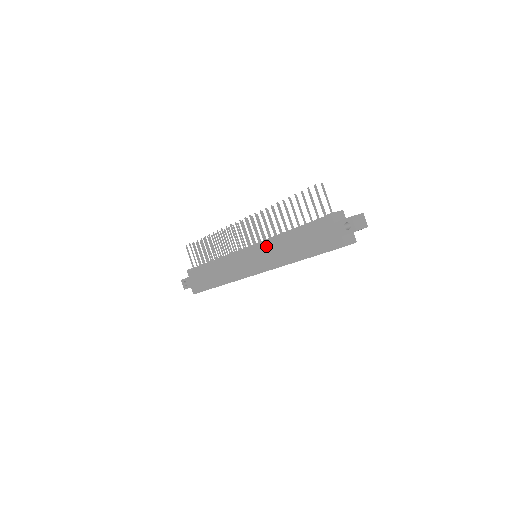
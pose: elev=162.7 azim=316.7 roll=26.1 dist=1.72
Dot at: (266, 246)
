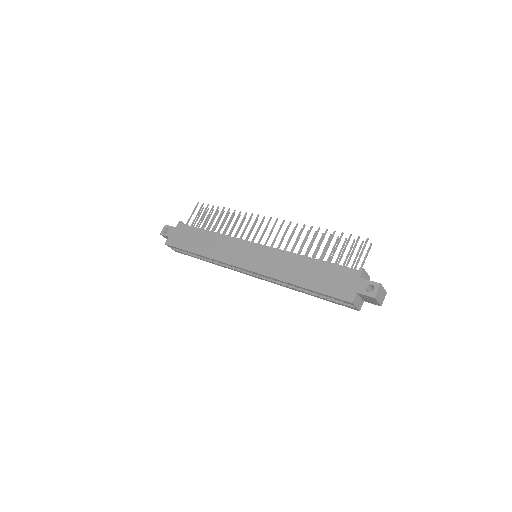
Dot at: (277, 253)
